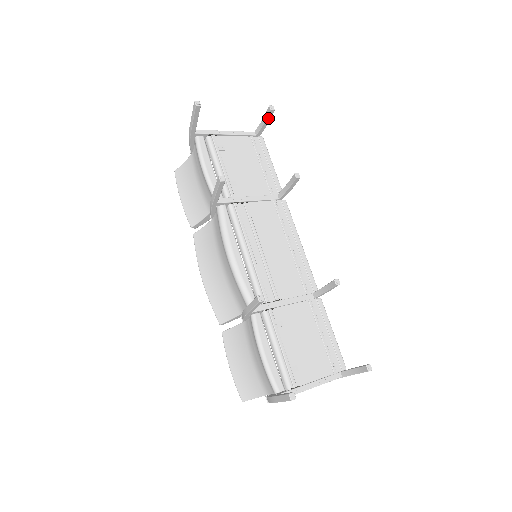
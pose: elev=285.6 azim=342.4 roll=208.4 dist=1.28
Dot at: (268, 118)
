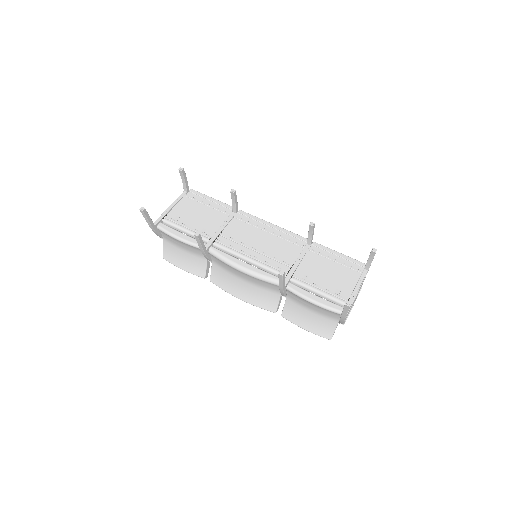
Dot at: (184, 176)
